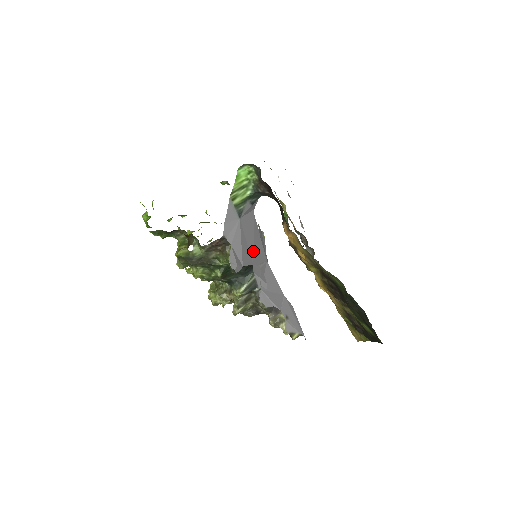
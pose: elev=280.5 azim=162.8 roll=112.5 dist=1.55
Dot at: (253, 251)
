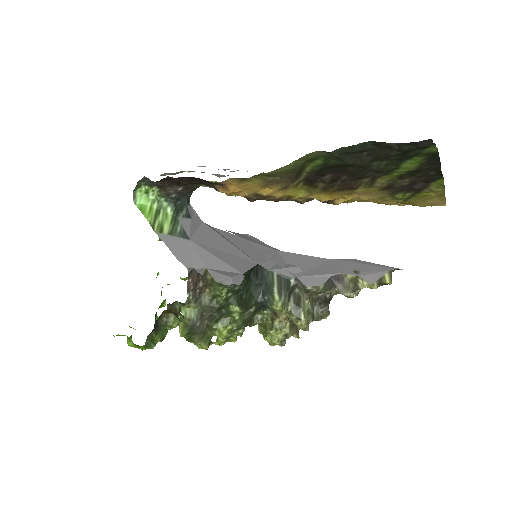
Dot at: (245, 254)
